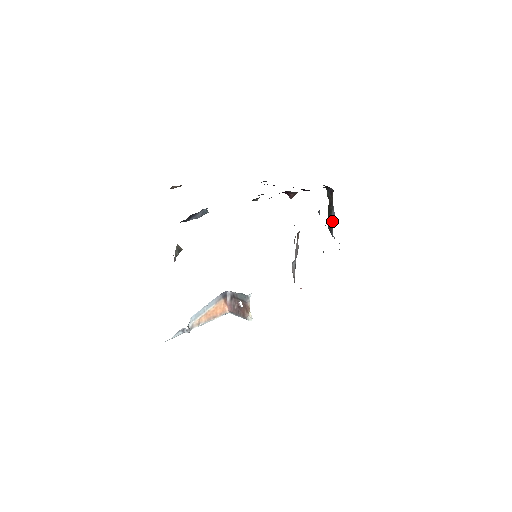
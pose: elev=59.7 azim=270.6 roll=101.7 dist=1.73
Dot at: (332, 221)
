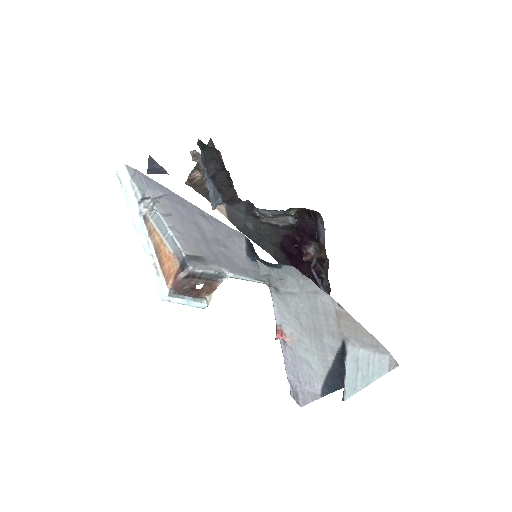
Dot at: occluded
